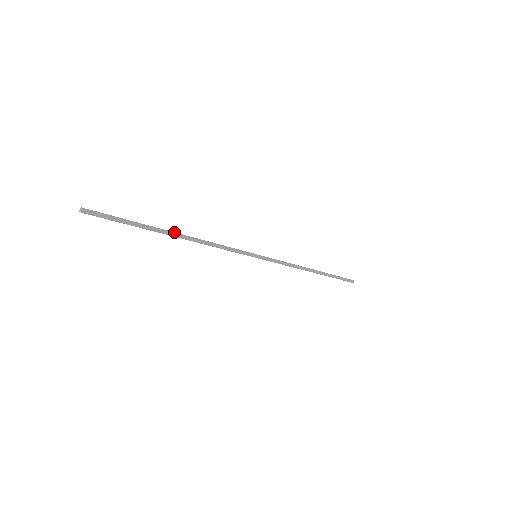
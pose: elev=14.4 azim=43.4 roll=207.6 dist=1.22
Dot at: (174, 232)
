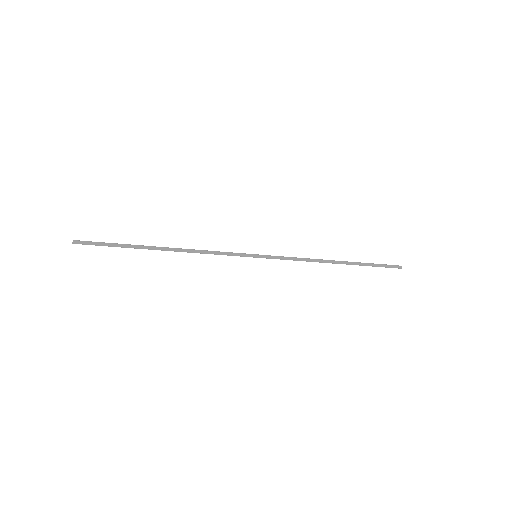
Dot at: (160, 247)
